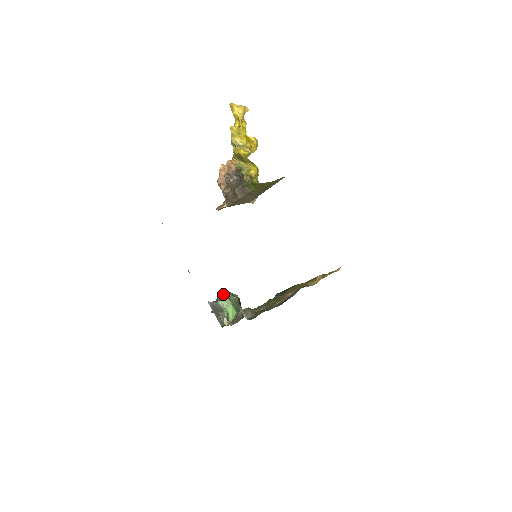
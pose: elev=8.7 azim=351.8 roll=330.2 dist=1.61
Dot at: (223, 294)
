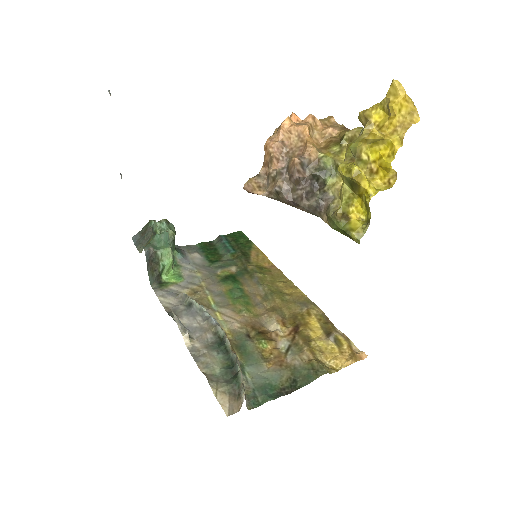
Dot at: (164, 236)
